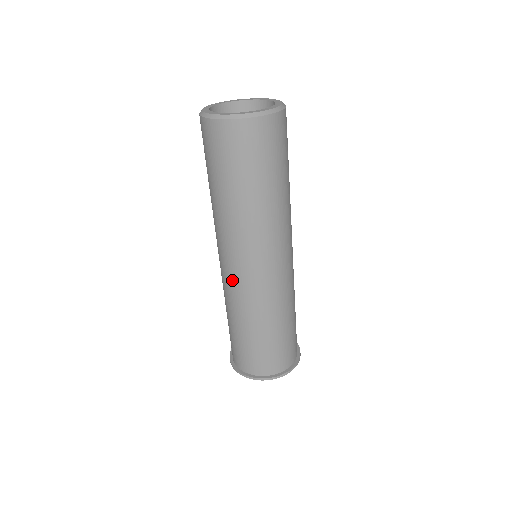
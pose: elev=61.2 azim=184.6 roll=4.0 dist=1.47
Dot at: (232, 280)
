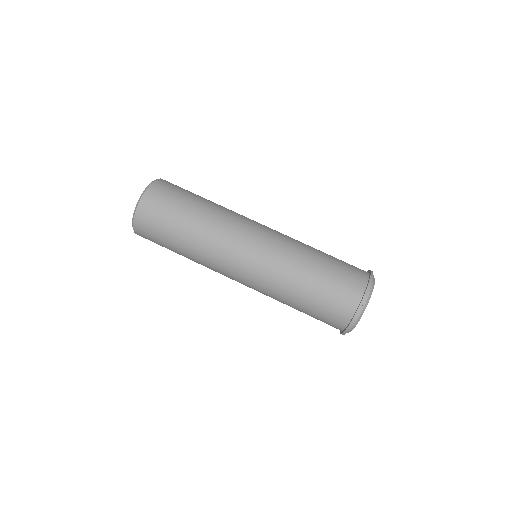
Dot at: occluded
